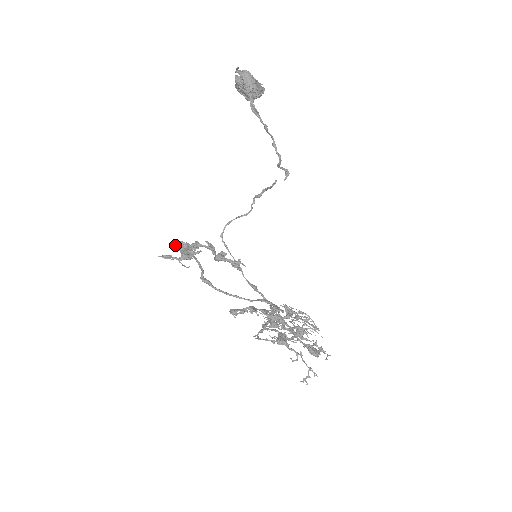
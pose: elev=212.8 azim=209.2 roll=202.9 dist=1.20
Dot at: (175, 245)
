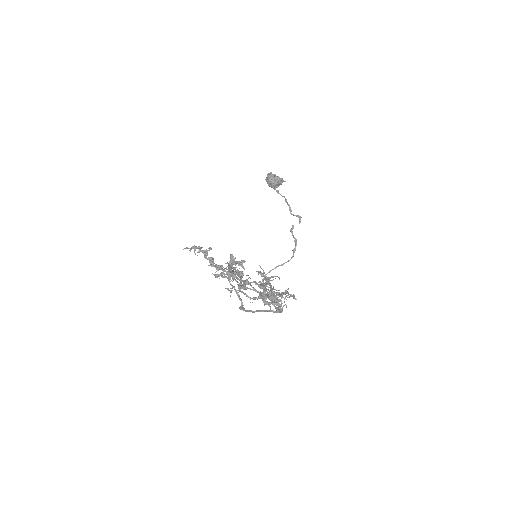
Dot at: occluded
